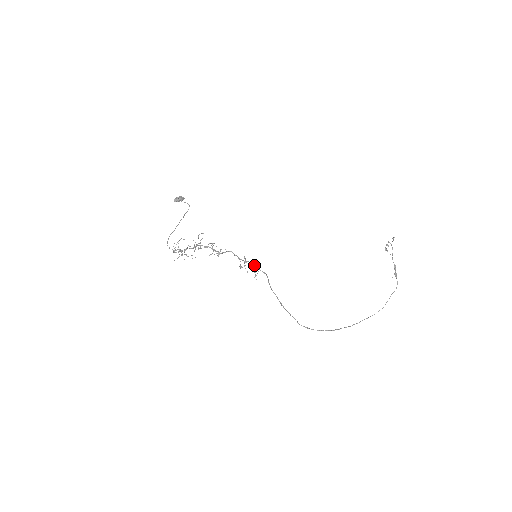
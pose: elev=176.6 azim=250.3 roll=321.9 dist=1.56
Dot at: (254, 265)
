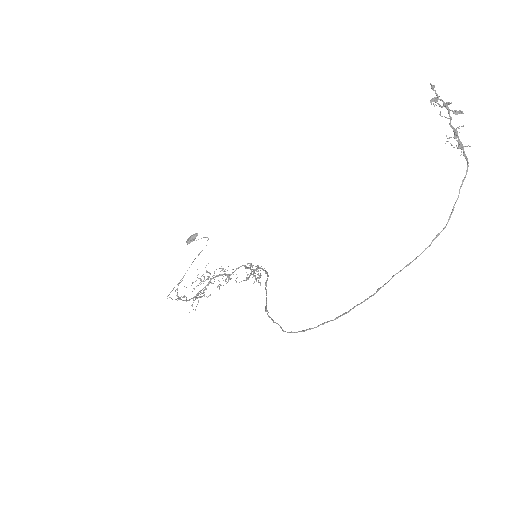
Dot at: (262, 269)
